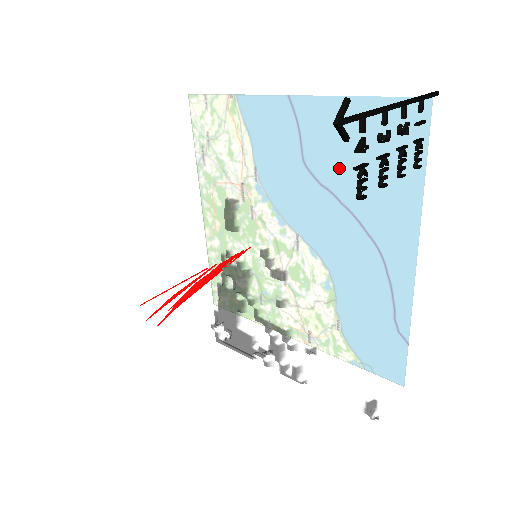
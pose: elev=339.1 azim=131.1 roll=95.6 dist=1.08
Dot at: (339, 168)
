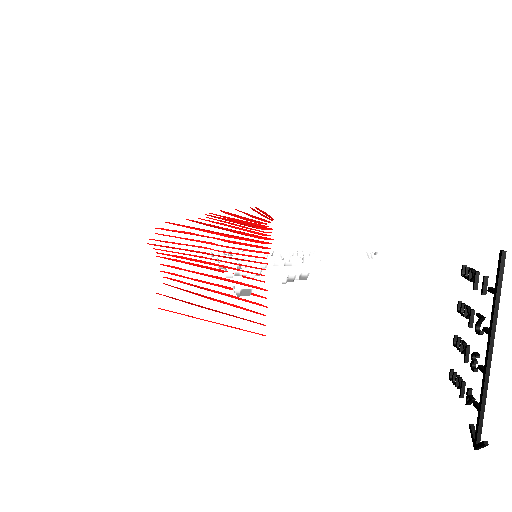
Dot at: occluded
